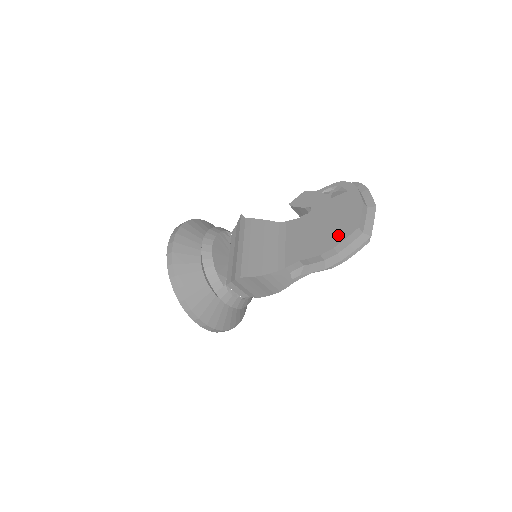
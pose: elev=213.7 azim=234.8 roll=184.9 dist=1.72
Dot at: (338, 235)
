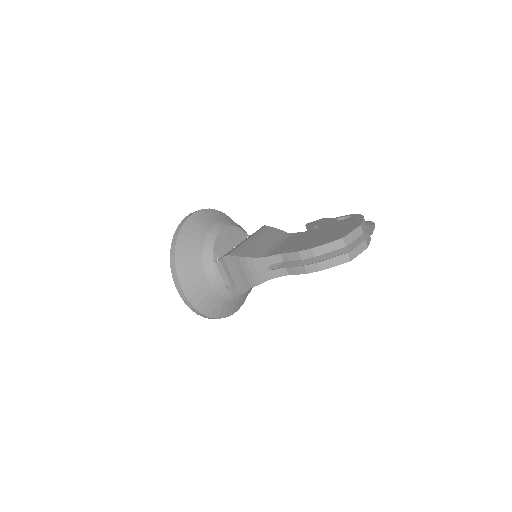
Dot at: (323, 241)
